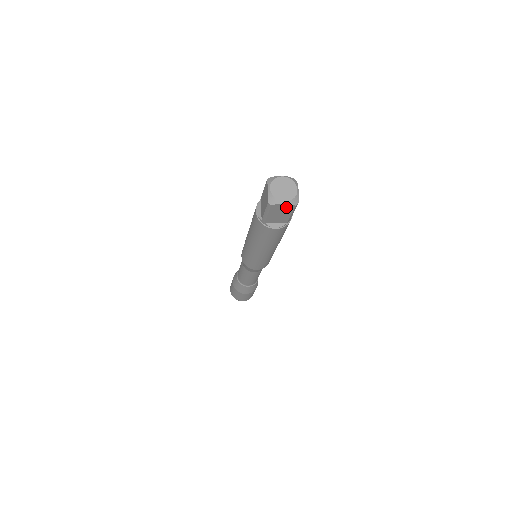
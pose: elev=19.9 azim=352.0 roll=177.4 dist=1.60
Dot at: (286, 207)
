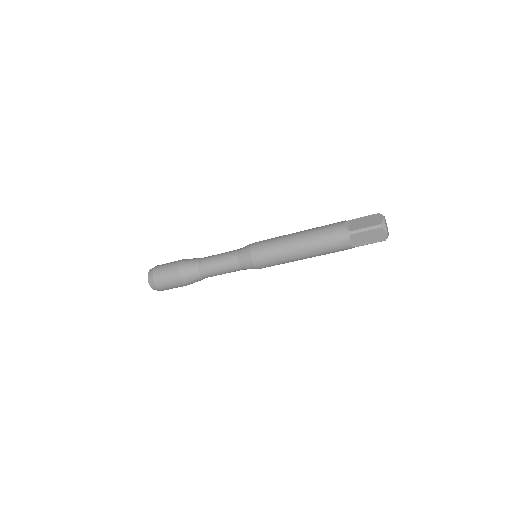
Dot at: (381, 236)
